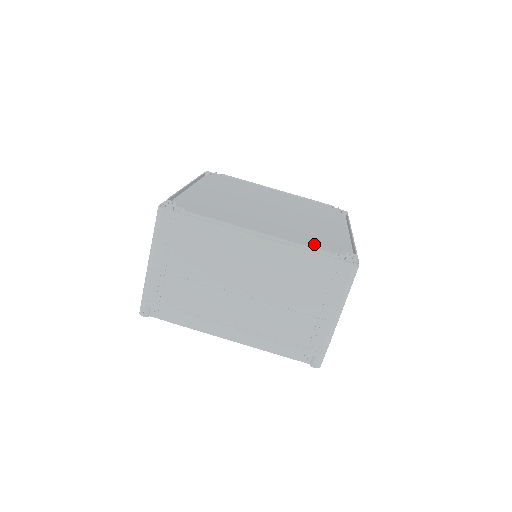
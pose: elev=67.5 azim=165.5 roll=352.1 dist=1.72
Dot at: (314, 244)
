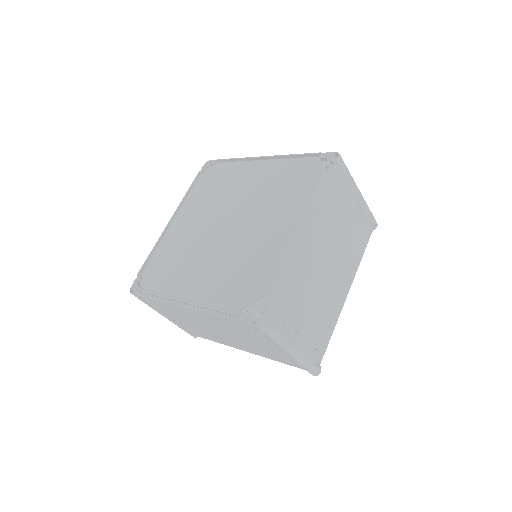
Dot at: (230, 298)
